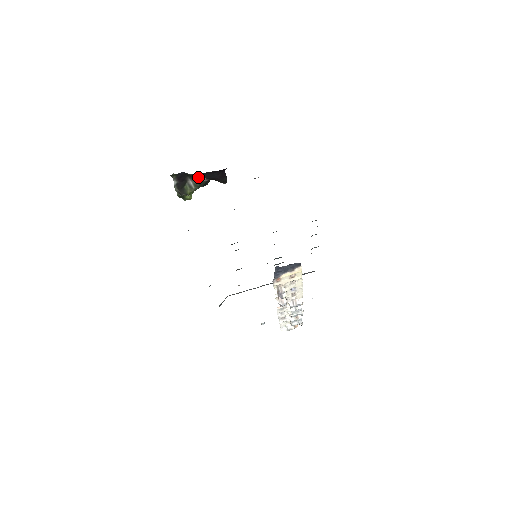
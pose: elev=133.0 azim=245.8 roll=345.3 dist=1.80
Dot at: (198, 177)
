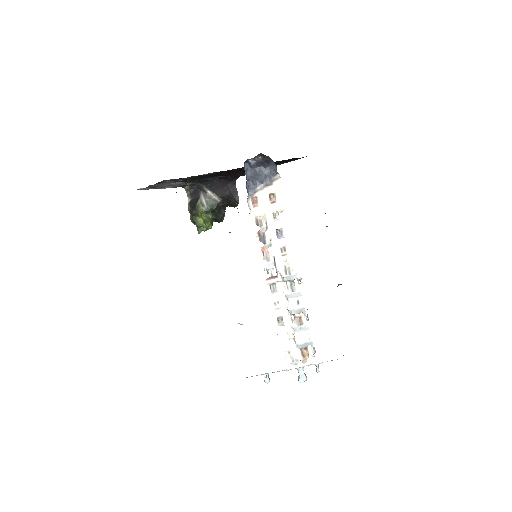
Dot at: (210, 193)
